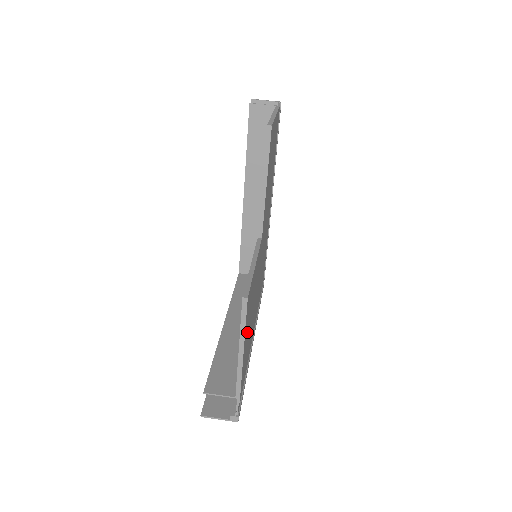
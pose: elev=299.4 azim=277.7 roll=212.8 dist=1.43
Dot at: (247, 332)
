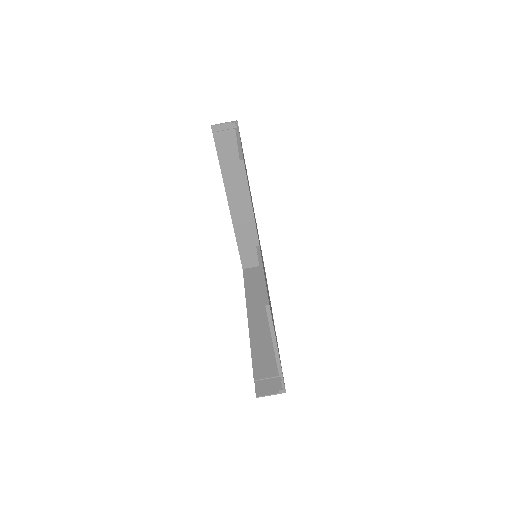
Dot at: occluded
